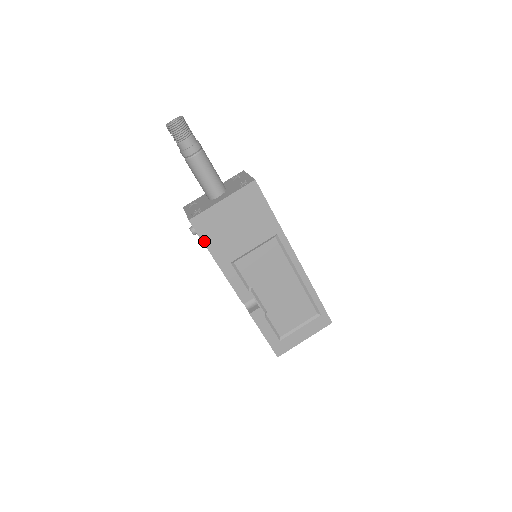
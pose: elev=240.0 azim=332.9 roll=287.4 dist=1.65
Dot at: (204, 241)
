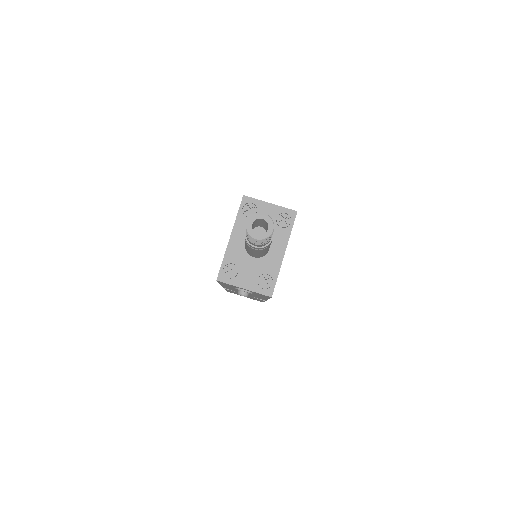
Dot at: occluded
